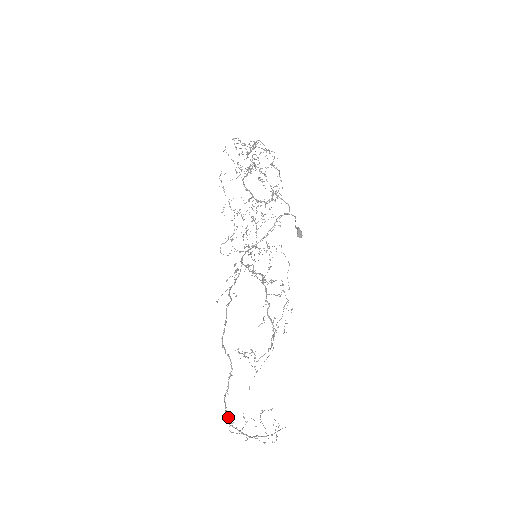
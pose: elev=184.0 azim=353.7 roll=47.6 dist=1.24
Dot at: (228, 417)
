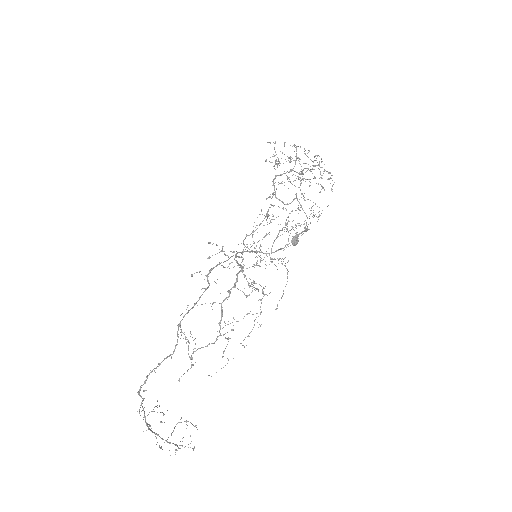
Dot at: occluded
